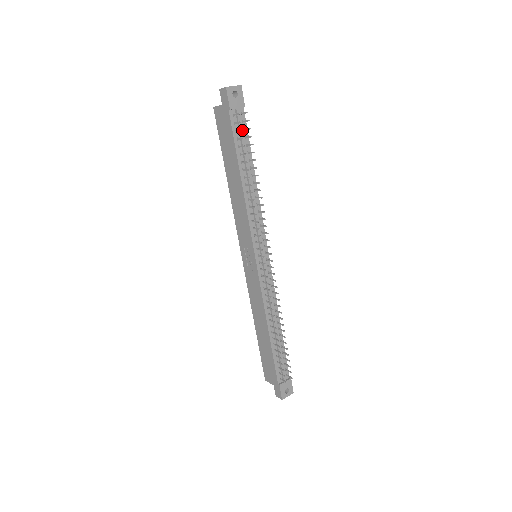
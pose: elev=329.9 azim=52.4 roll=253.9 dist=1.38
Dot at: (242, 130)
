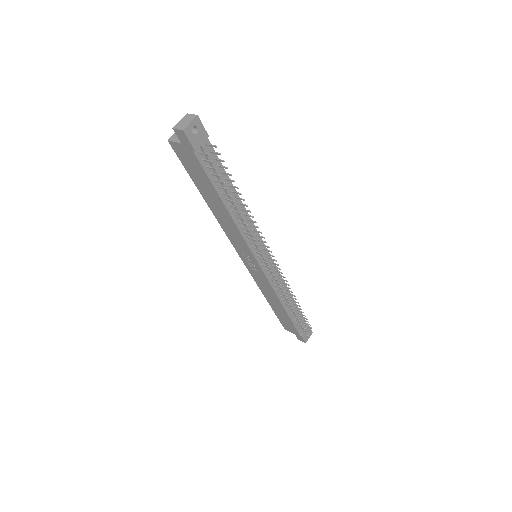
Dot at: occluded
